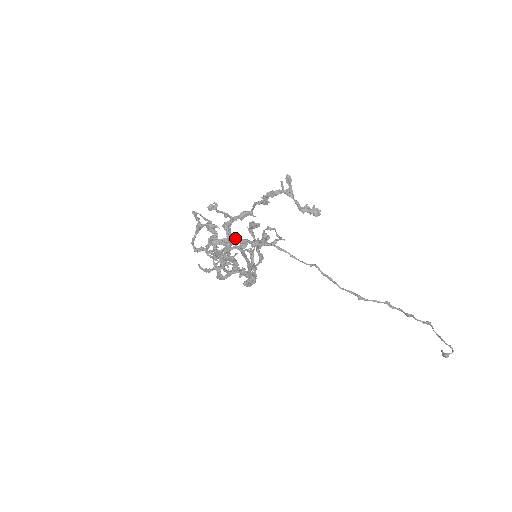
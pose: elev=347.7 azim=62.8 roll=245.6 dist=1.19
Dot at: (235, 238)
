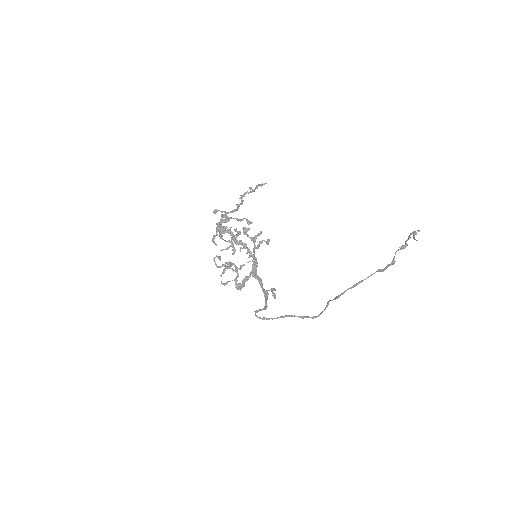
Dot at: (228, 218)
